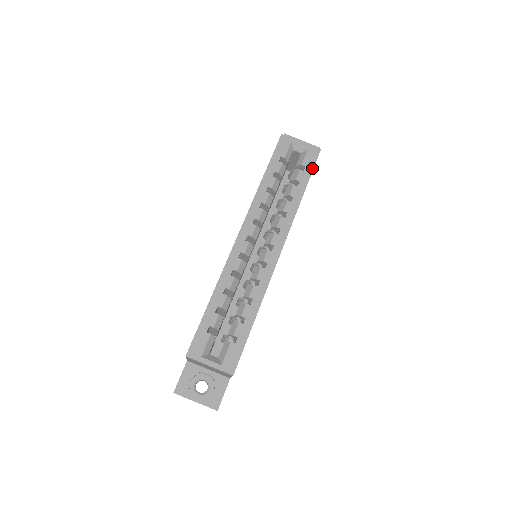
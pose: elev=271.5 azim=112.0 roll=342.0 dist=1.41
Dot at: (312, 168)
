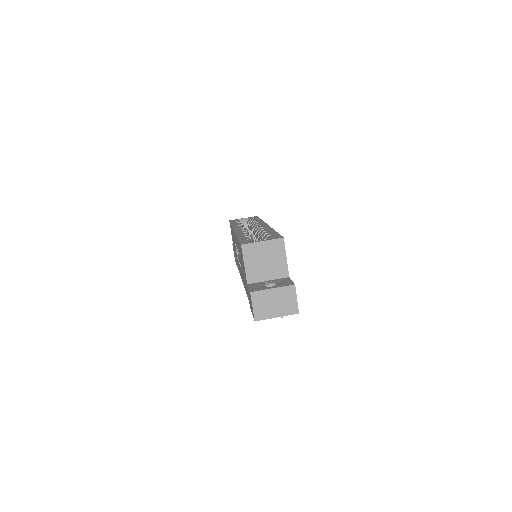
Dot at: occluded
